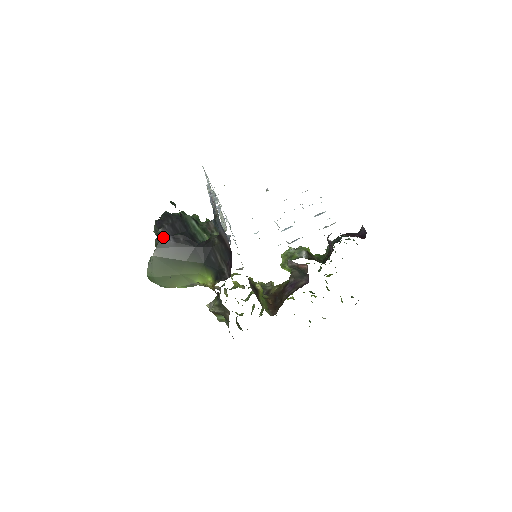
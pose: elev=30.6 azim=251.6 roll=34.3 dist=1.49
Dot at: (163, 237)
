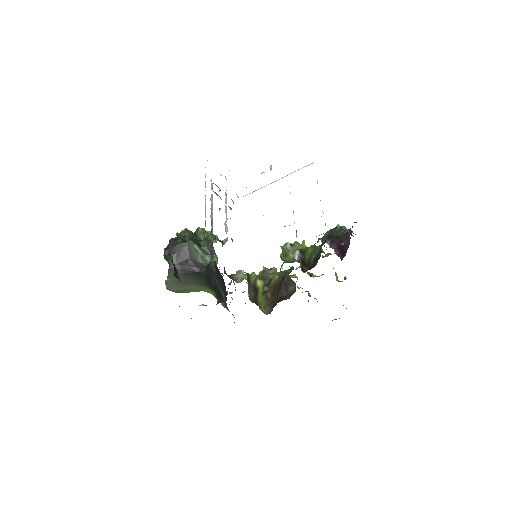
Dot at: (172, 266)
